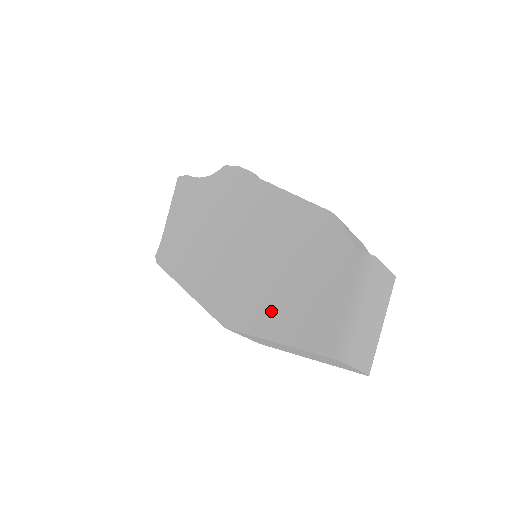
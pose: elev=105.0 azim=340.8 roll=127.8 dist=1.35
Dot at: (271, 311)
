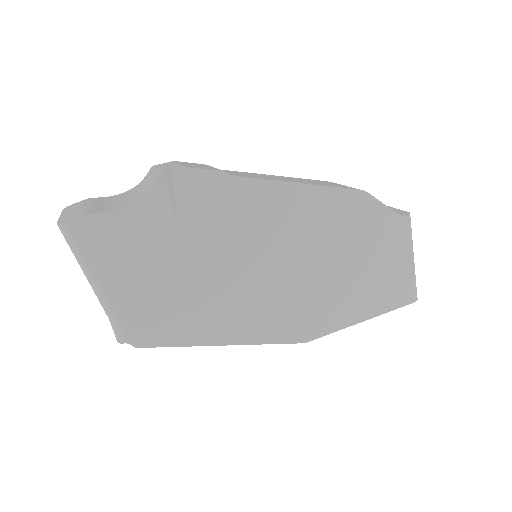
Dot at: (347, 303)
